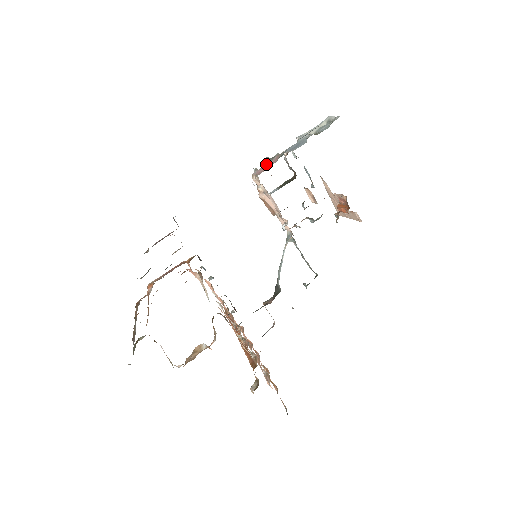
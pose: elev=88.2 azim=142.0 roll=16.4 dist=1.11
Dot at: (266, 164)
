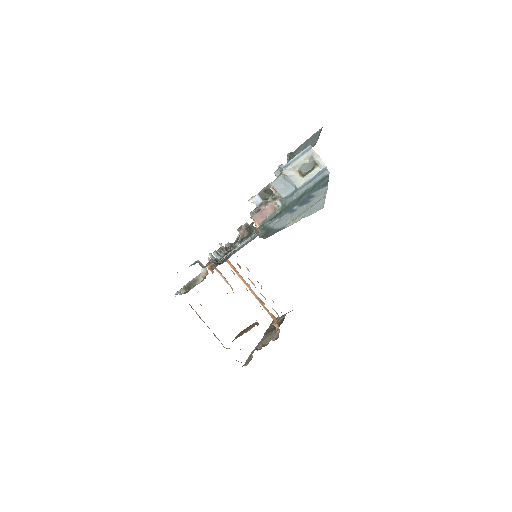
Dot at: (263, 212)
